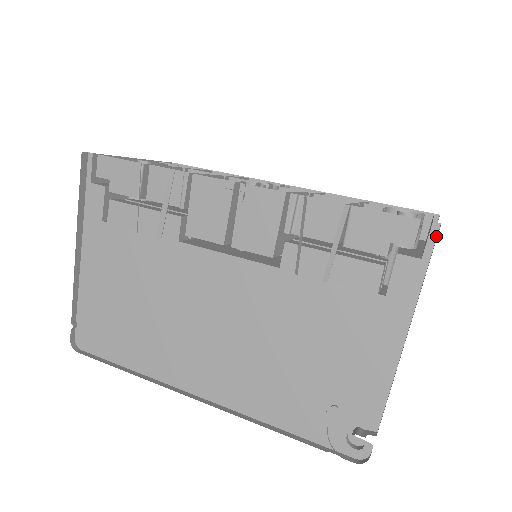
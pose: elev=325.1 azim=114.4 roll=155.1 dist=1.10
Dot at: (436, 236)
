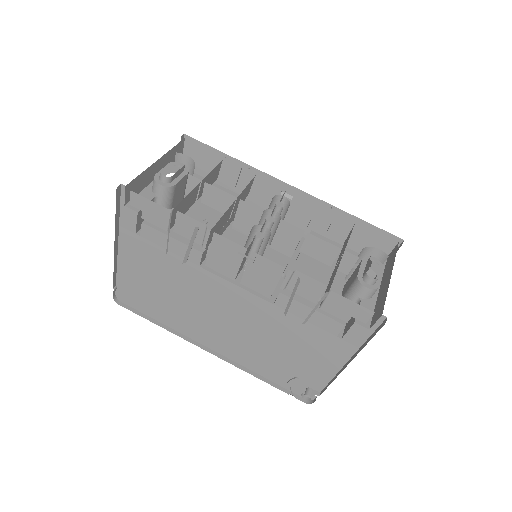
Dot at: (382, 322)
